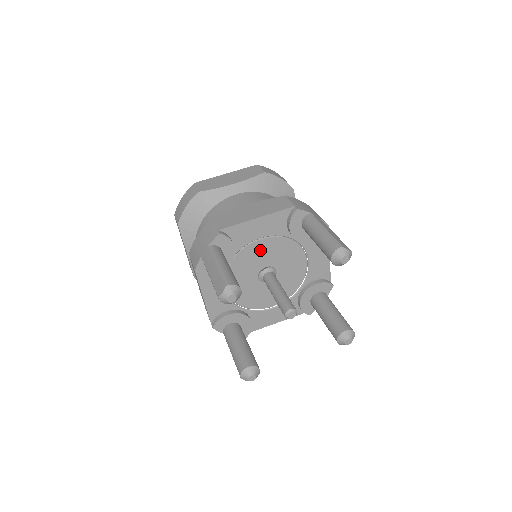
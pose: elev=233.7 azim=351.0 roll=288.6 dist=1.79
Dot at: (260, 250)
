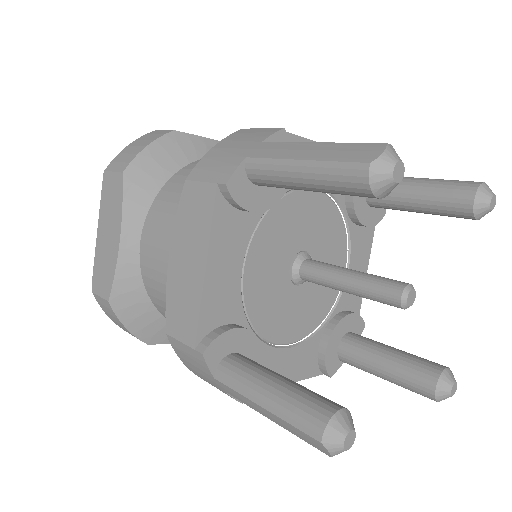
Dot at: (307, 211)
